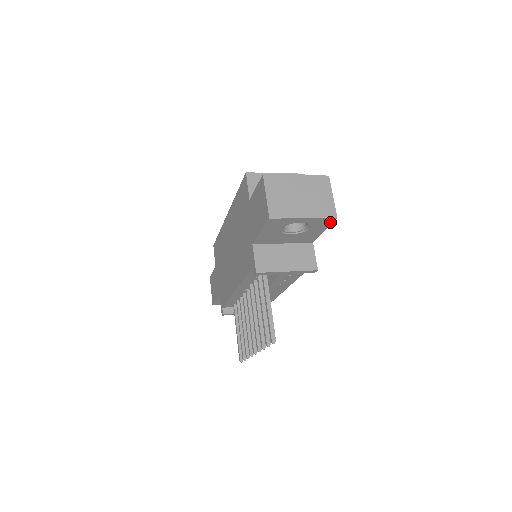
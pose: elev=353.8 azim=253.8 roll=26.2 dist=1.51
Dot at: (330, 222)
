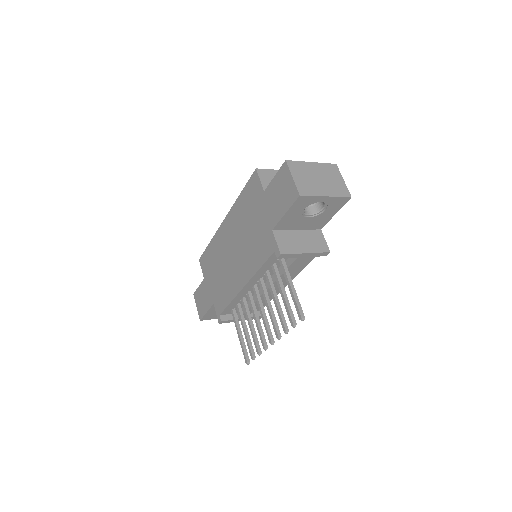
Dot at: (344, 202)
